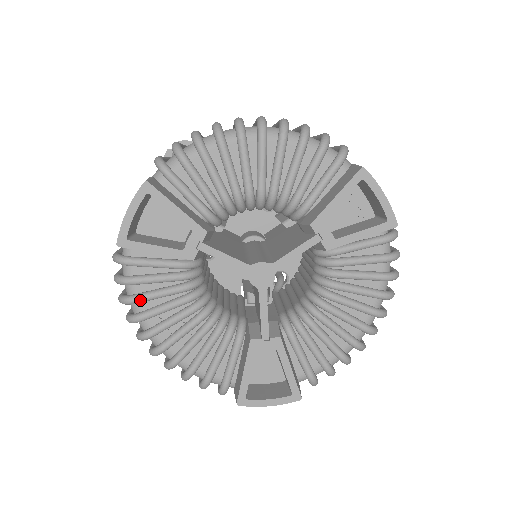
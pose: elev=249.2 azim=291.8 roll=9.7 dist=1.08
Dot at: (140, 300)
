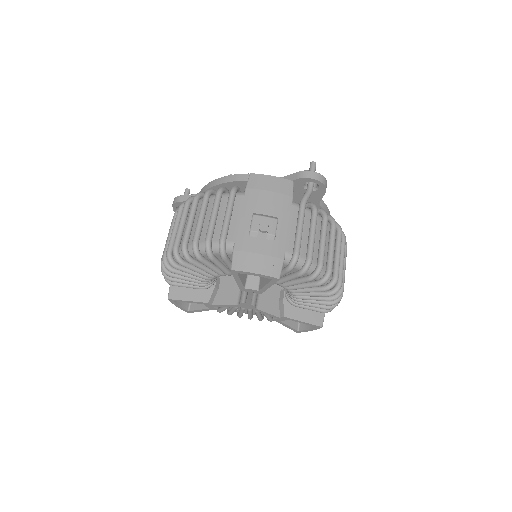
Dot at: occluded
